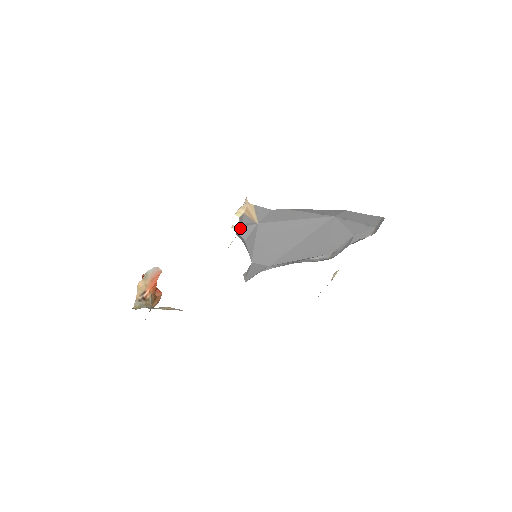
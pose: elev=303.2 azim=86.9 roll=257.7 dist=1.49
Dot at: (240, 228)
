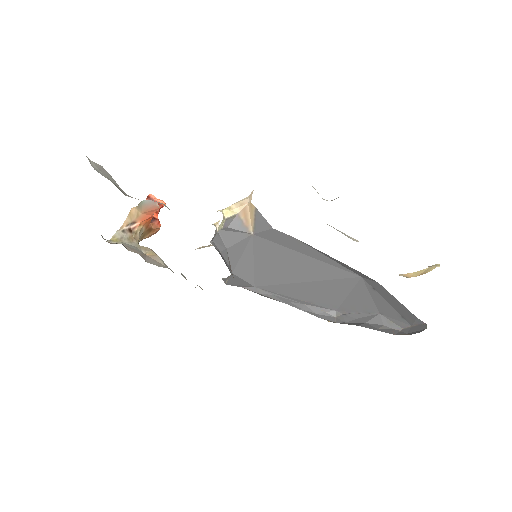
Dot at: (225, 231)
